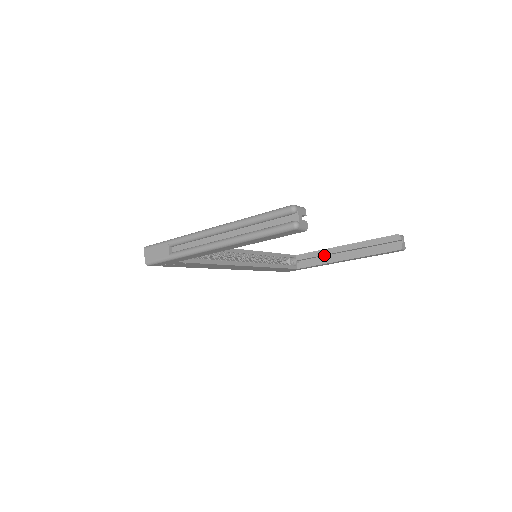
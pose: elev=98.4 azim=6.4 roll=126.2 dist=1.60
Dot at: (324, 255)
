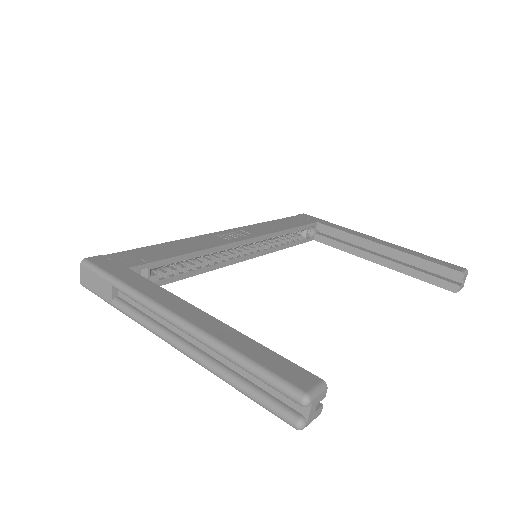
Dot at: (353, 241)
